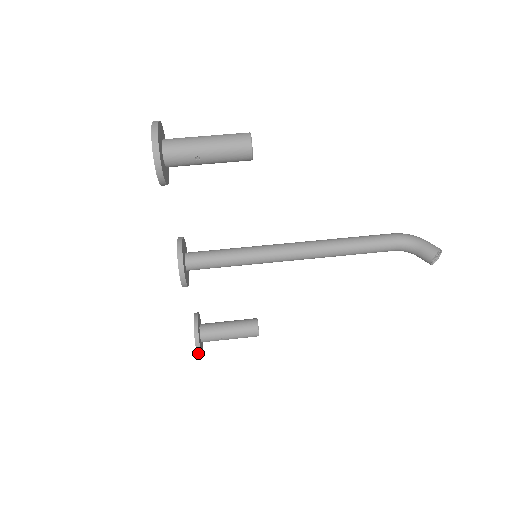
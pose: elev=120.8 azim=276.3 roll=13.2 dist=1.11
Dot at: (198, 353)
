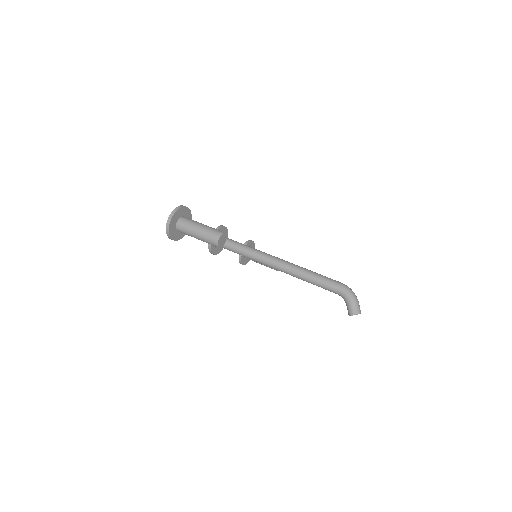
Dot at: (243, 264)
